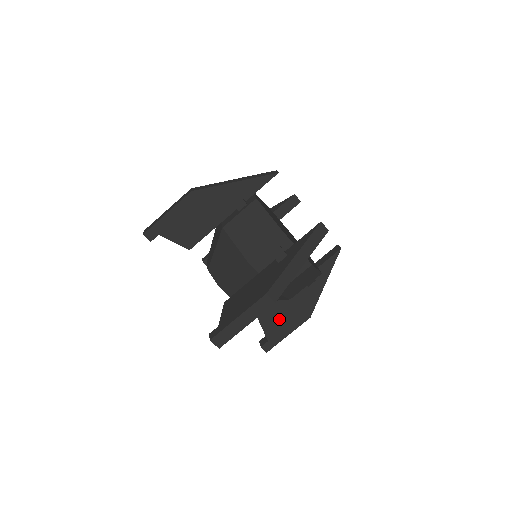
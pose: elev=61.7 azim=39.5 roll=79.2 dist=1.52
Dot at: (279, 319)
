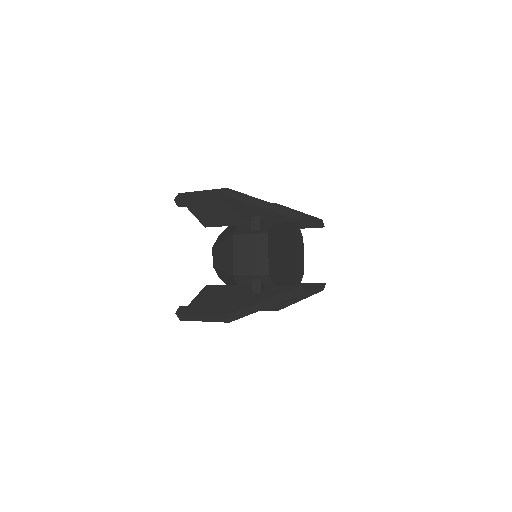
Dot at: occluded
